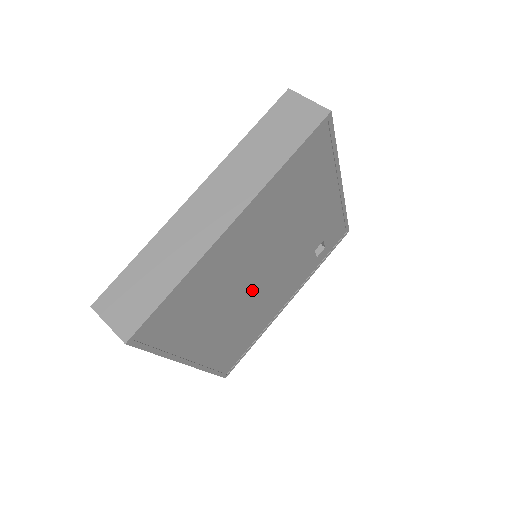
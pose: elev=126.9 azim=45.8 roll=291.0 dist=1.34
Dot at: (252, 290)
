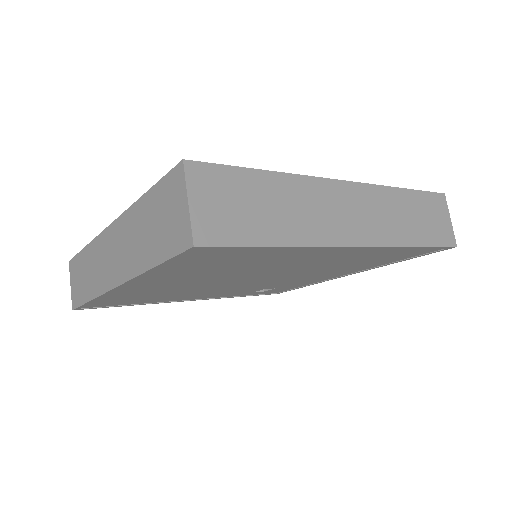
Dot at: (229, 281)
